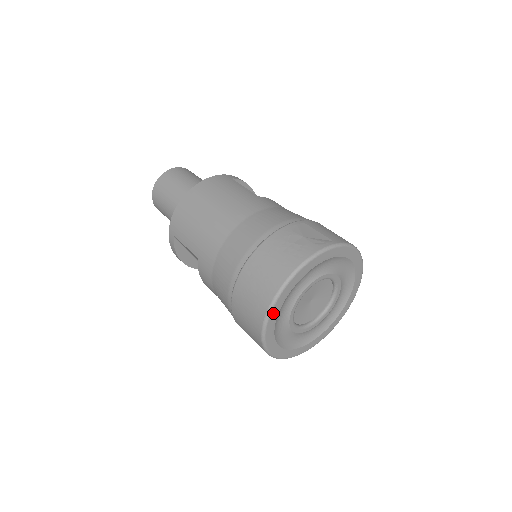
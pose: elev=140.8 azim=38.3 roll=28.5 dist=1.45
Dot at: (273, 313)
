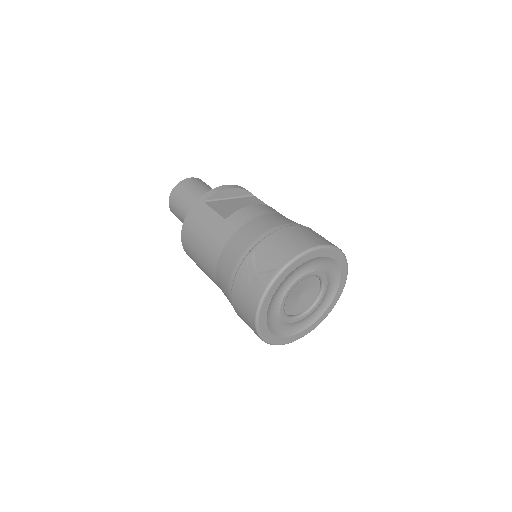
Dot at: (265, 336)
